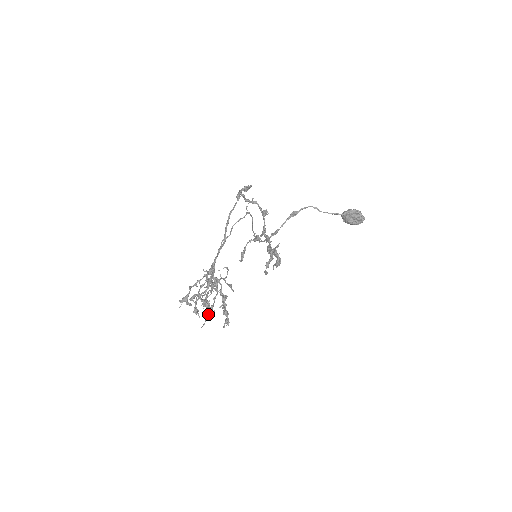
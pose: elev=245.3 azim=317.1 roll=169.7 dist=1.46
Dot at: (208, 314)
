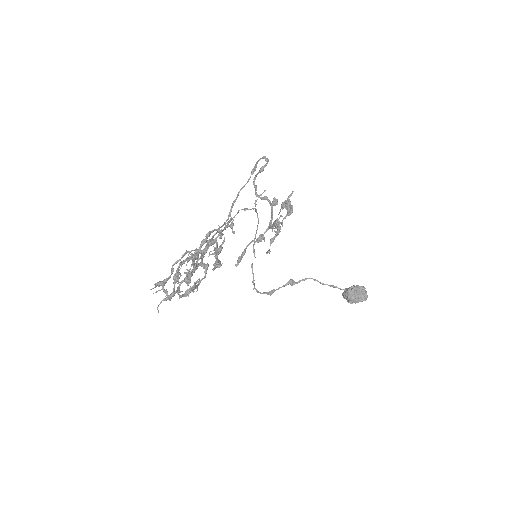
Dot at: (188, 291)
